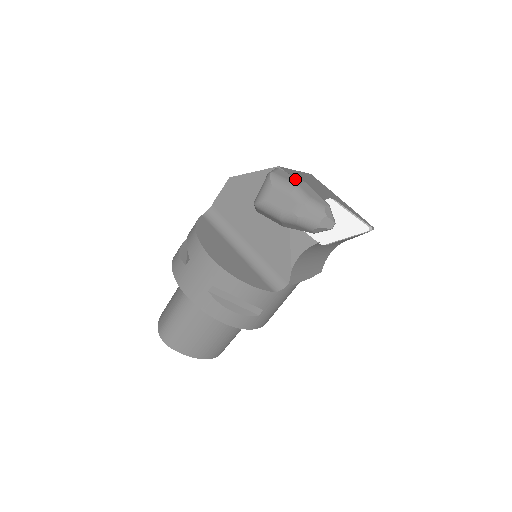
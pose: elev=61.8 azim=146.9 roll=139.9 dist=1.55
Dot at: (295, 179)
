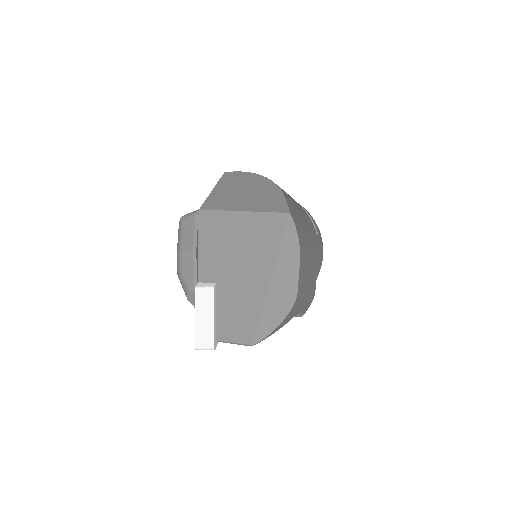
Dot at: (189, 240)
